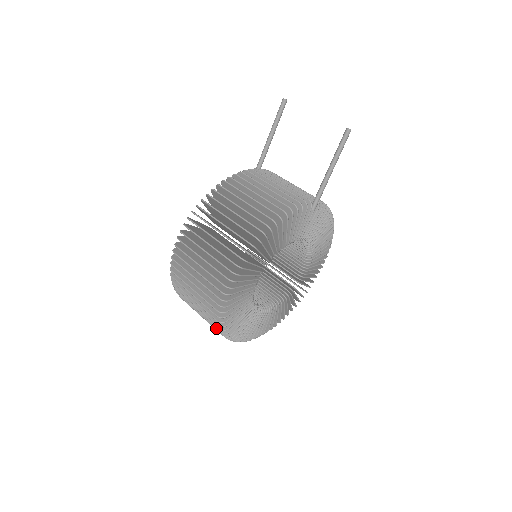
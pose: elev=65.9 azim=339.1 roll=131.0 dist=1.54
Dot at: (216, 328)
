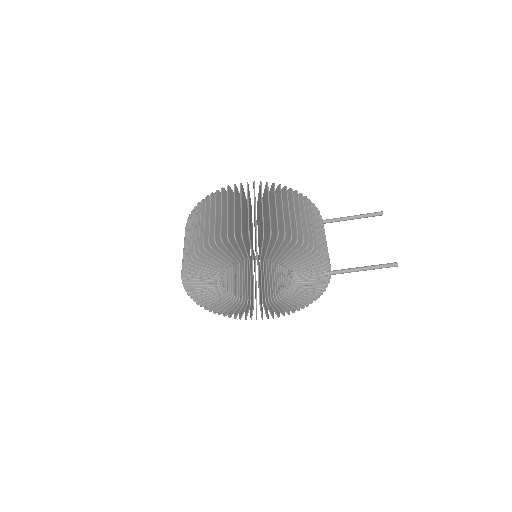
Dot at: (192, 249)
